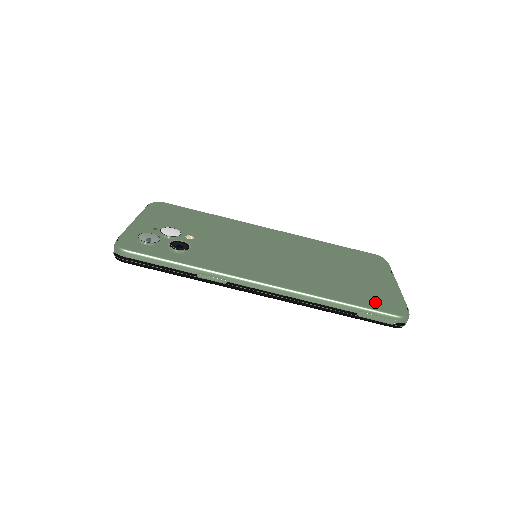
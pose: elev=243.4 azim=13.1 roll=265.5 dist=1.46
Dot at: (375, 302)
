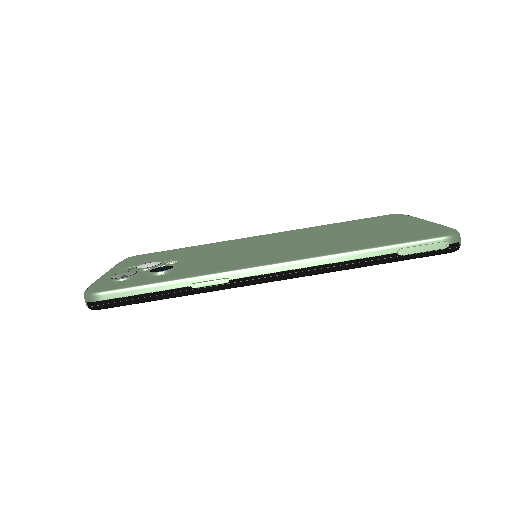
Dot at: (412, 235)
